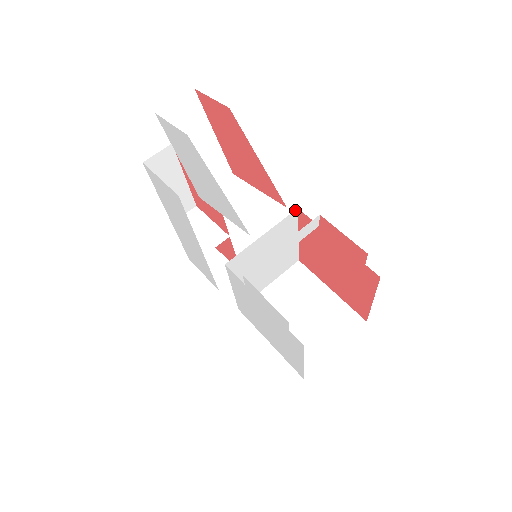
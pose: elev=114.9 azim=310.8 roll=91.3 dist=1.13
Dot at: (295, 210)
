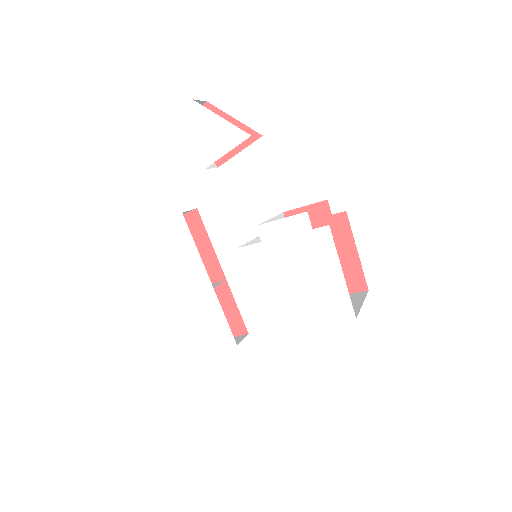
Dot at: occluded
